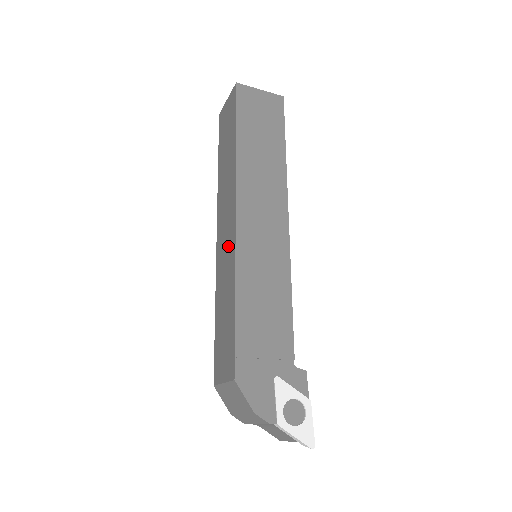
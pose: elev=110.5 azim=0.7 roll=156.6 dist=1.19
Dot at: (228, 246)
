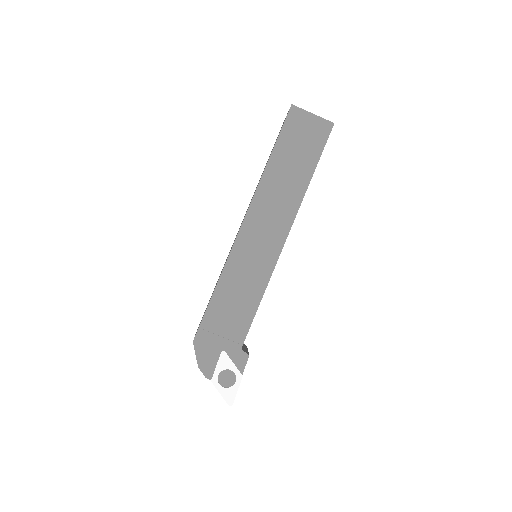
Dot at: occluded
